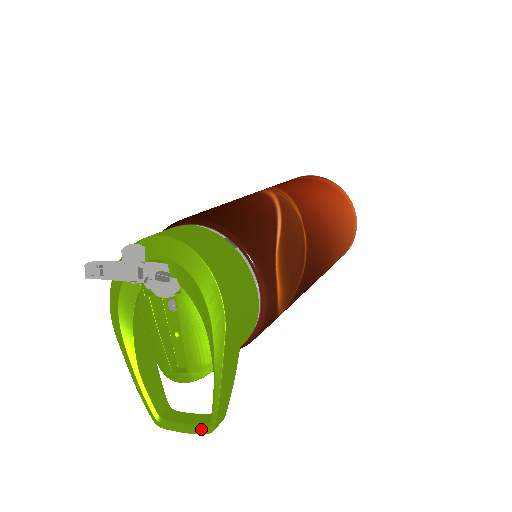
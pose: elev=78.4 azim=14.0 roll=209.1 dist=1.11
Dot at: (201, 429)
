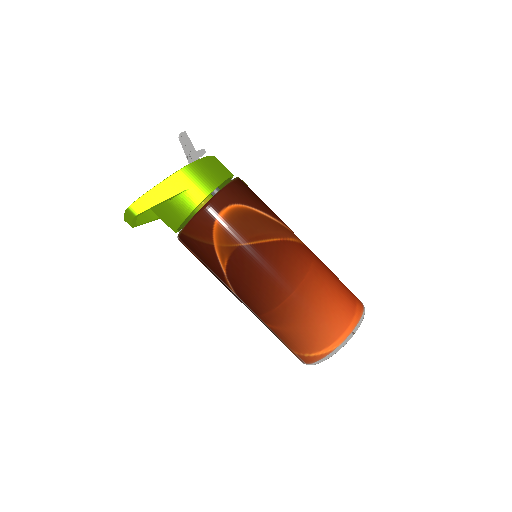
Dot at: occluded
